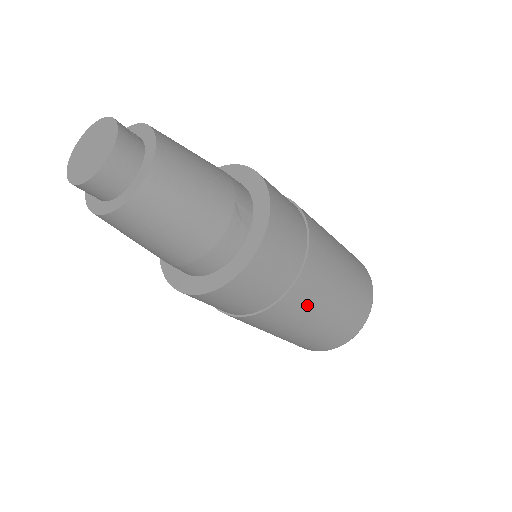
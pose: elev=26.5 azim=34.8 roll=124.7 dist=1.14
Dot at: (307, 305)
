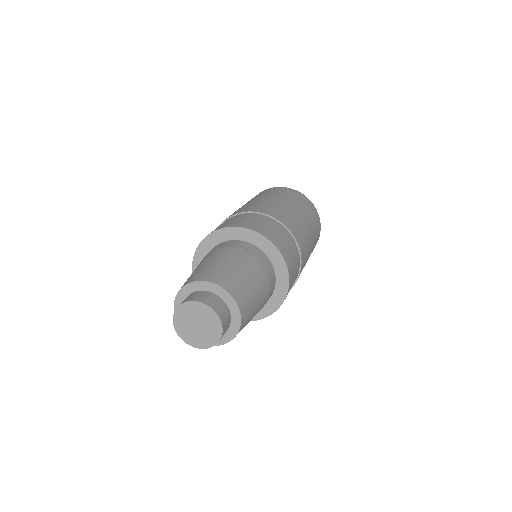
Dot at: occluded
